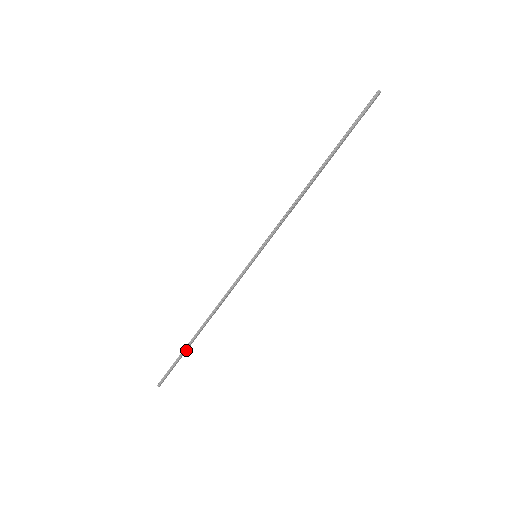
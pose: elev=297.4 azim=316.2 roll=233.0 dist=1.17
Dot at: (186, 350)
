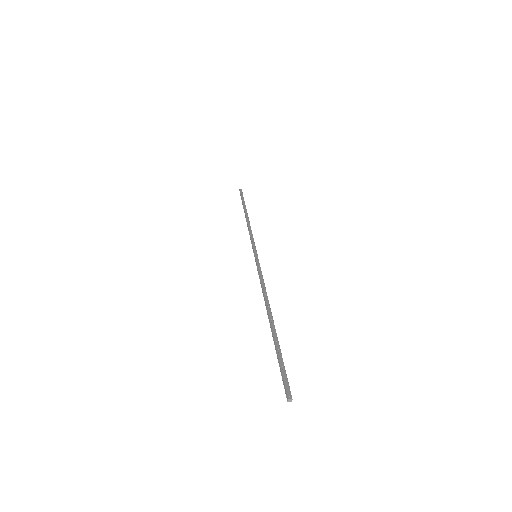
Dot at: (244, 206)
